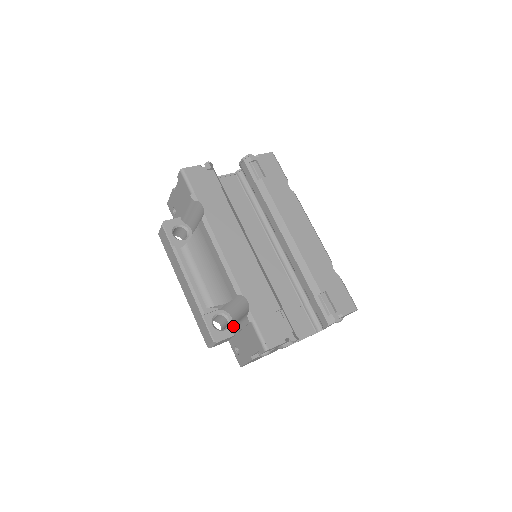
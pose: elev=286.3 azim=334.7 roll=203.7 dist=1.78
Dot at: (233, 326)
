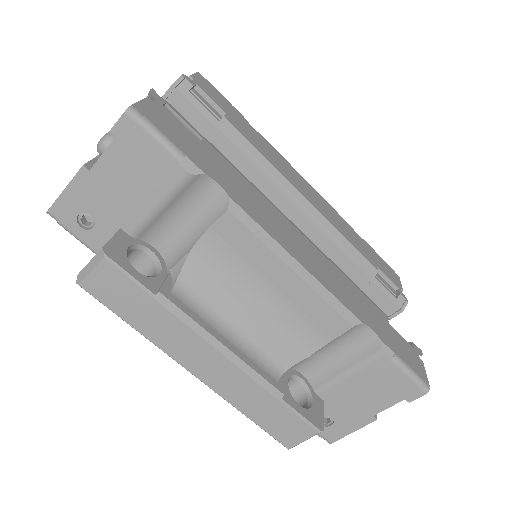
Dot at: (320, 386)
